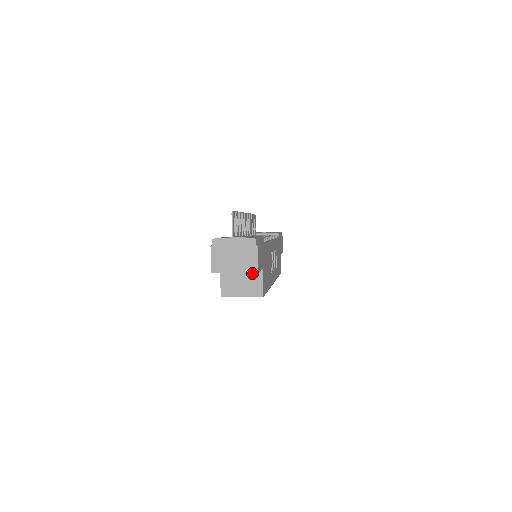
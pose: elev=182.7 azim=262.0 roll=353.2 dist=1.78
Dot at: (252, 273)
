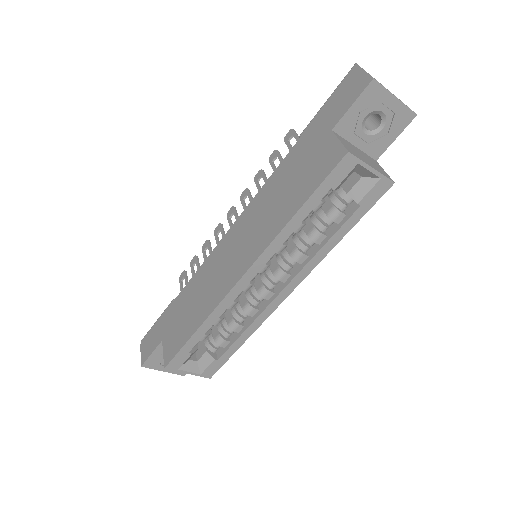
Dot at: (368, 157)
